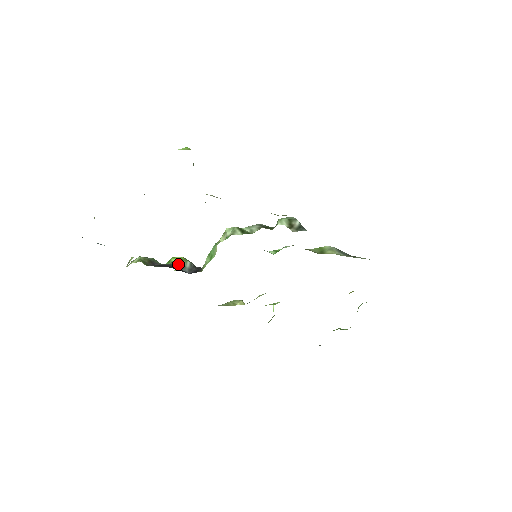
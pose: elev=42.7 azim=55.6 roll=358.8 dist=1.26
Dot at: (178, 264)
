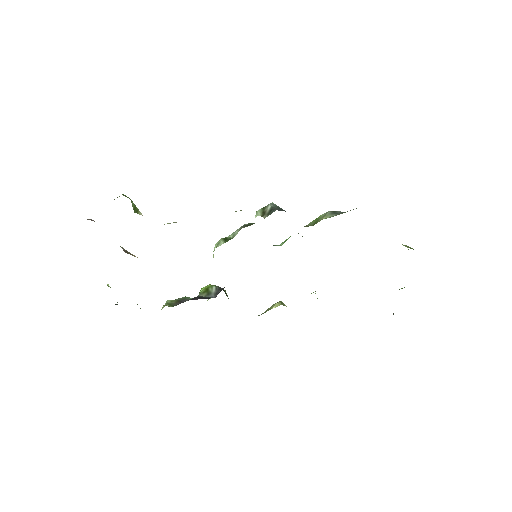
Dot at: (204, 293)
